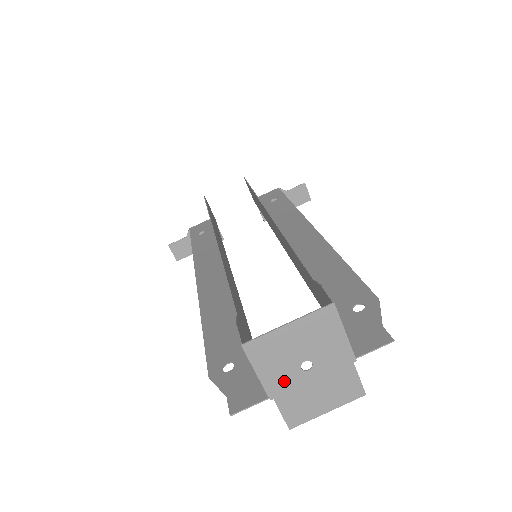
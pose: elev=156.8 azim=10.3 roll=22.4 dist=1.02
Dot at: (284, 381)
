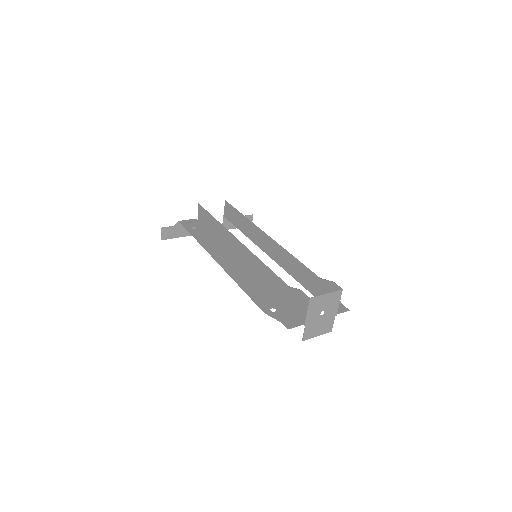
Dot at: (313, 318)
